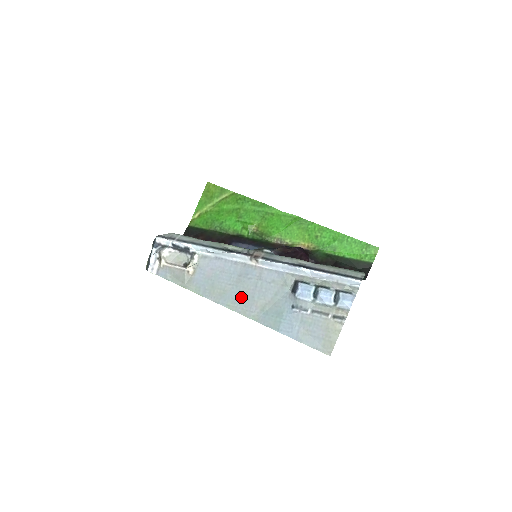
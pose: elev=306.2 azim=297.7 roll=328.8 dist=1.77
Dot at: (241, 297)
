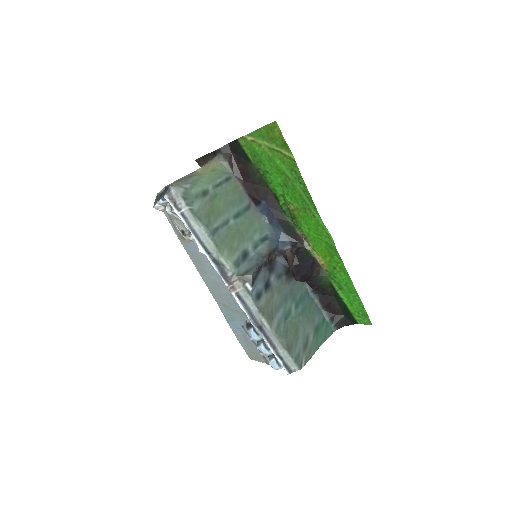
Dot at: (214, 287)
